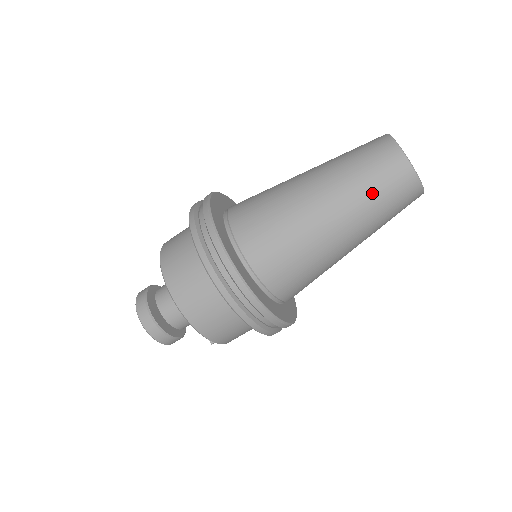
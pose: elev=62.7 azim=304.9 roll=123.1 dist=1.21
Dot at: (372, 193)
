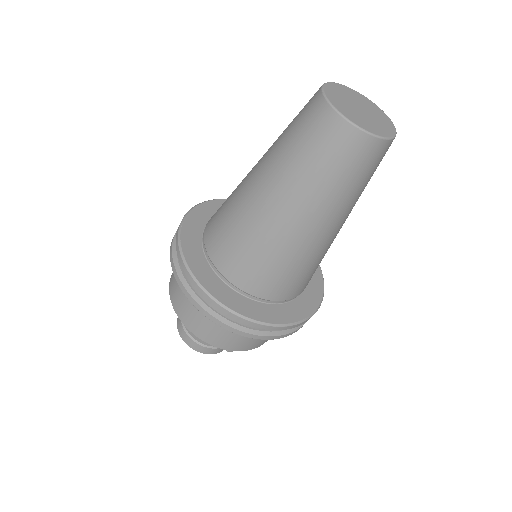
Dot at: (300, 156)
